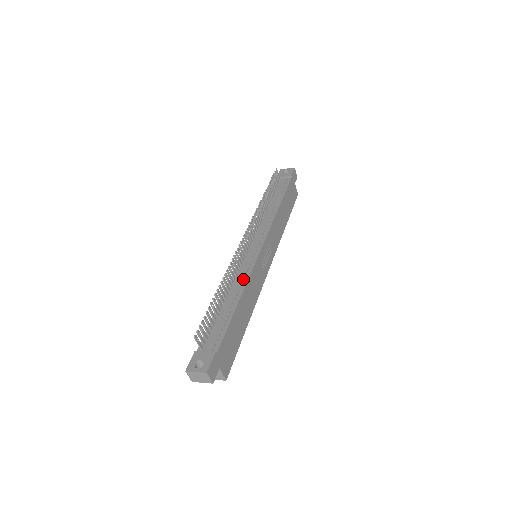
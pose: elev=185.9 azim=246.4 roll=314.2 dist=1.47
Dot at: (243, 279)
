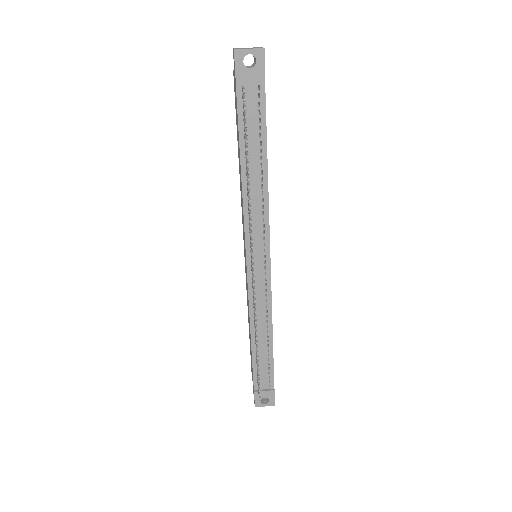
Dot at: (266, 312)
